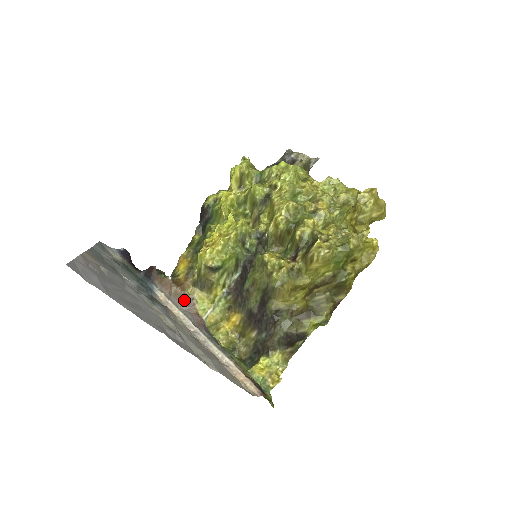
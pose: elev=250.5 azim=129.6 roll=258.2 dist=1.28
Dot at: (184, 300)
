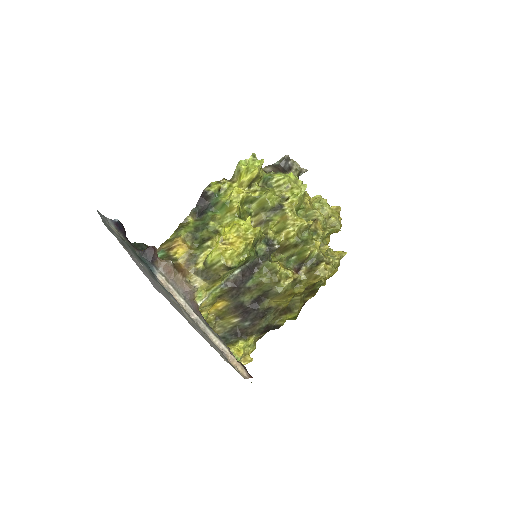
Dot at: (186, 287)
